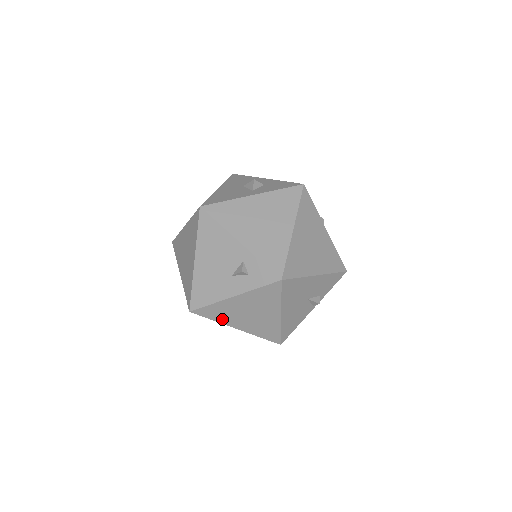
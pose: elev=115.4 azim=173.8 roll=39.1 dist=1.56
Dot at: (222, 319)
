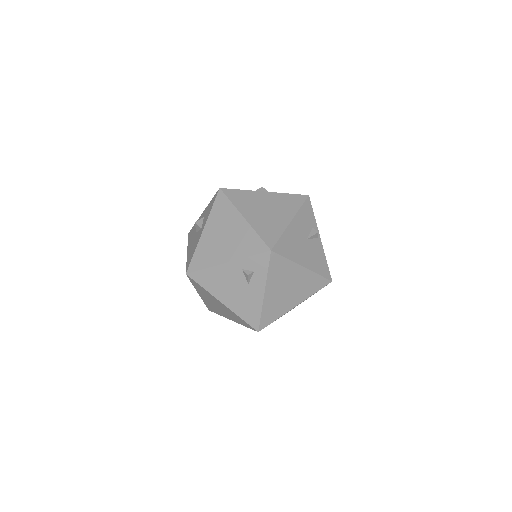
Dot at: (280, 312)
